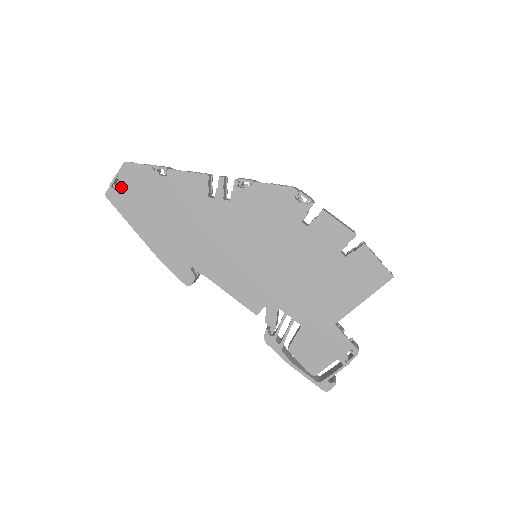
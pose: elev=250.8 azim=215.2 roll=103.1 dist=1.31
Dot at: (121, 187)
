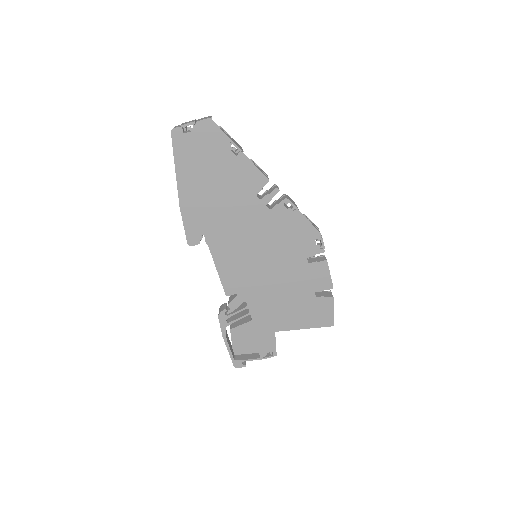
Dot at: (191, 135)
